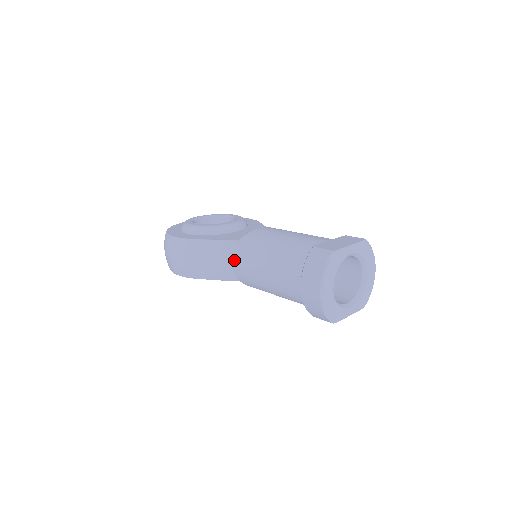
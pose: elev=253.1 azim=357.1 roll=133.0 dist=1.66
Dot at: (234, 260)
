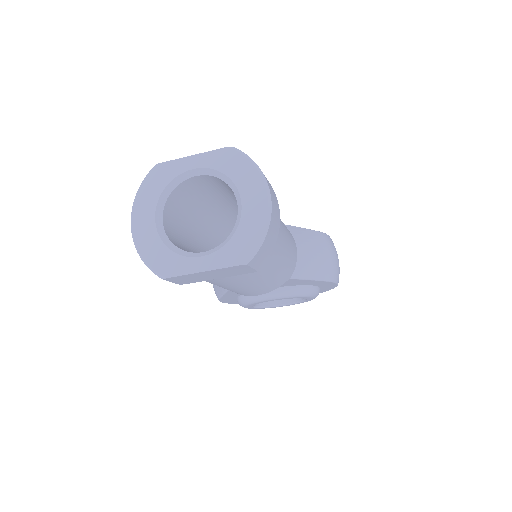
Dot at: occluded
